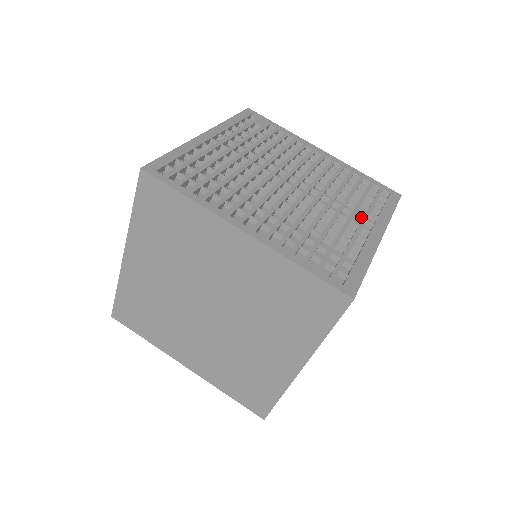
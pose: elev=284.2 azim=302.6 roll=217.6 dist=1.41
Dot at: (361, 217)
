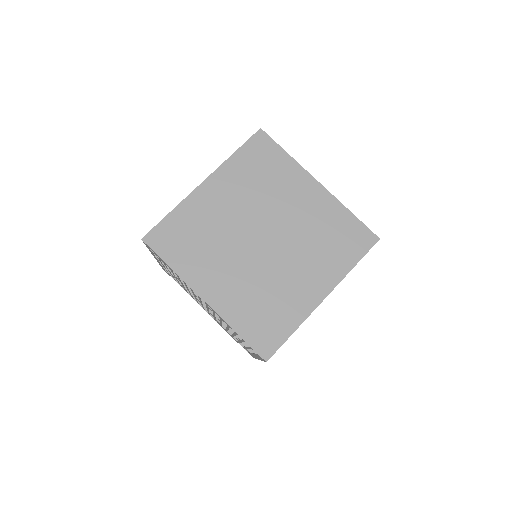
Dot at: occluded
